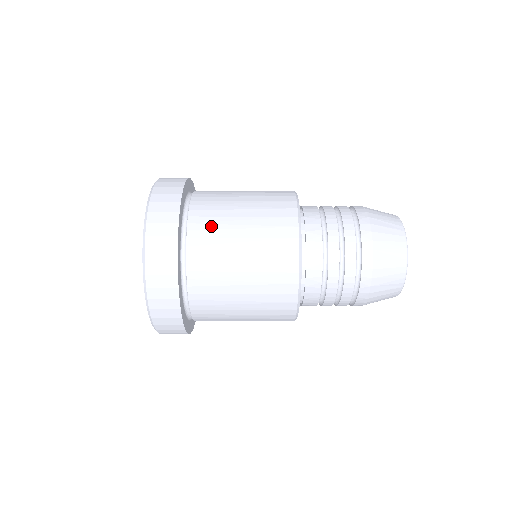
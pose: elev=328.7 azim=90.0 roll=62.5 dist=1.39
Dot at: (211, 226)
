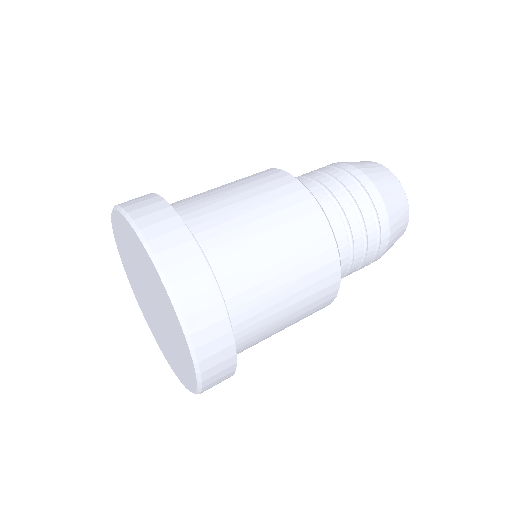
Dot at: (259, 331)
